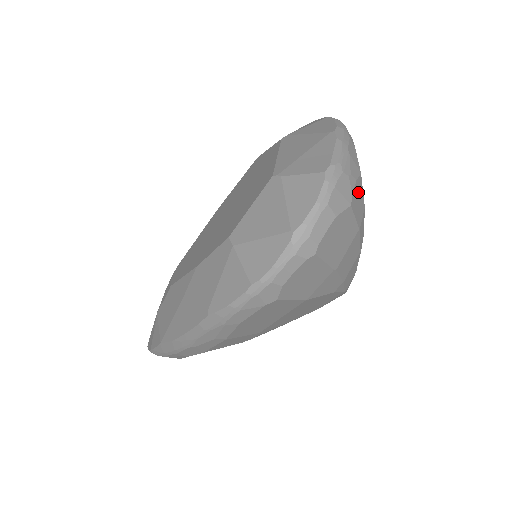
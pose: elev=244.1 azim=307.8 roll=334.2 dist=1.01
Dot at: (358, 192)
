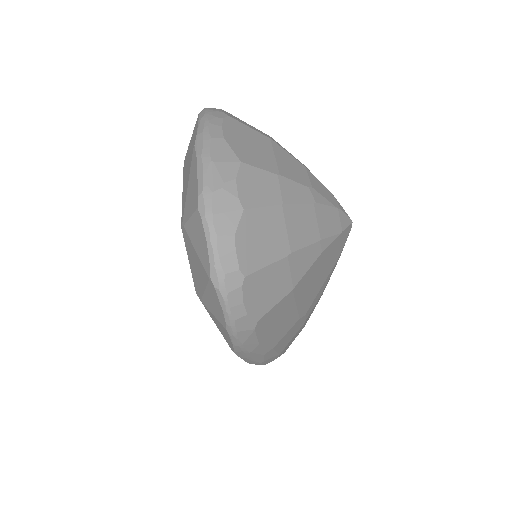
Dot at: (250, 182)
